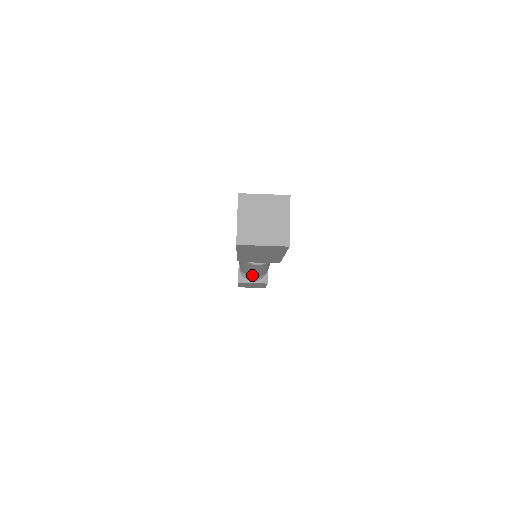
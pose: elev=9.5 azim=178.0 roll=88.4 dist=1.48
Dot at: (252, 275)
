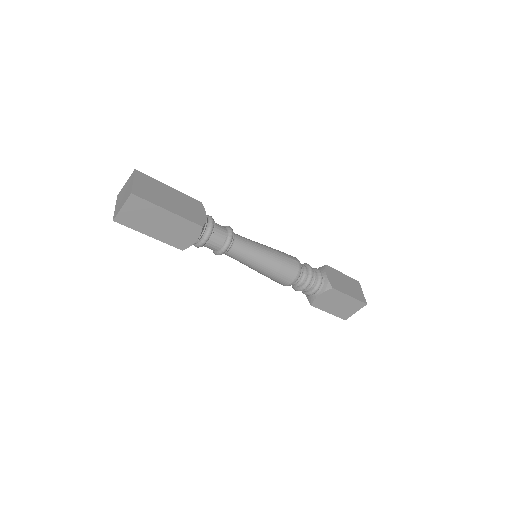
Dot at: (279, 279)
